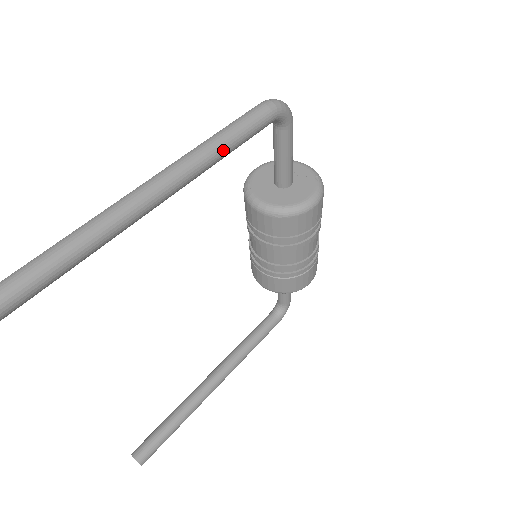
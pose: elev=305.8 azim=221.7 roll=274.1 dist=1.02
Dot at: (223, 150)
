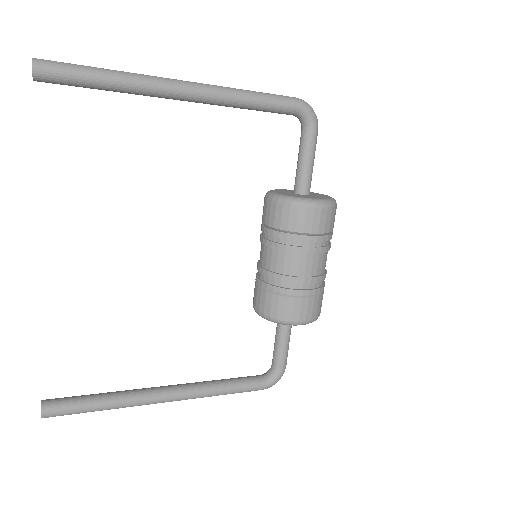
Dot at: (246, 96)
